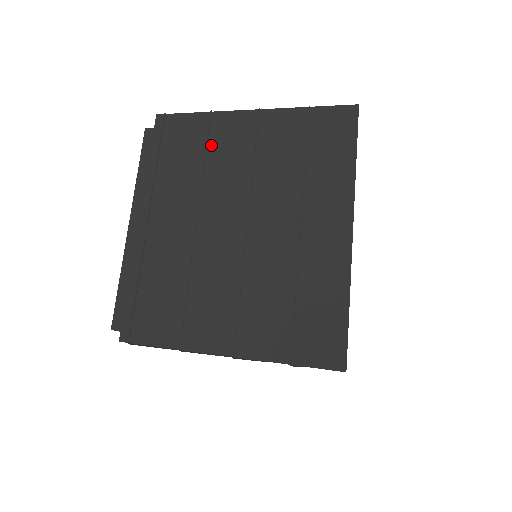
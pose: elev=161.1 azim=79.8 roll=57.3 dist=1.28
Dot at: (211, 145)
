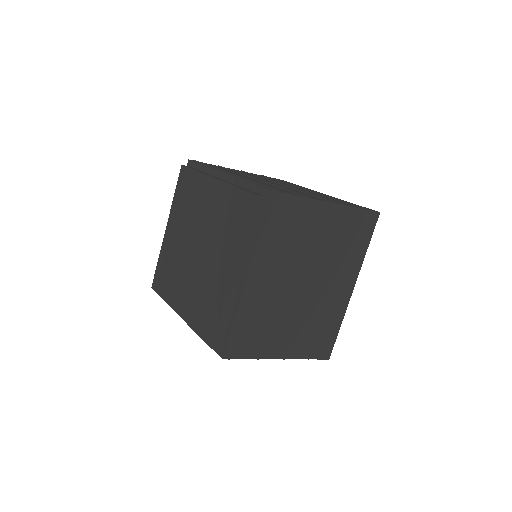
Dot at: (302, 225)
